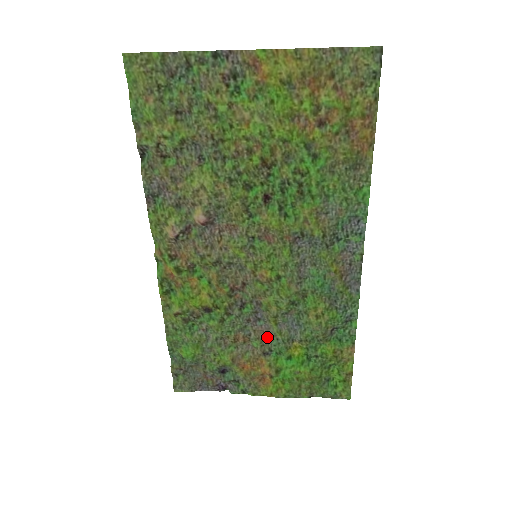
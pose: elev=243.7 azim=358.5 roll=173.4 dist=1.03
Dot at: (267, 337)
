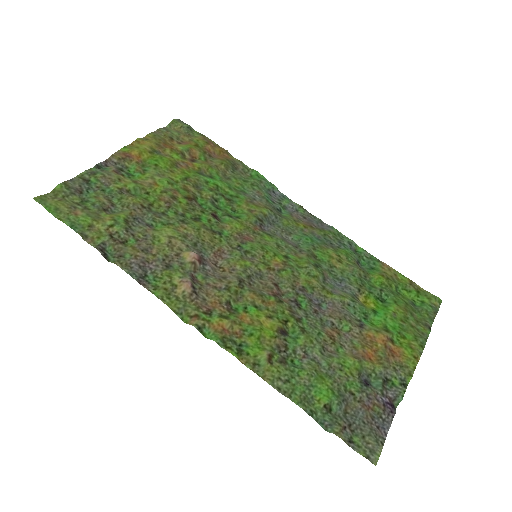
Dot at: (342, 311)
